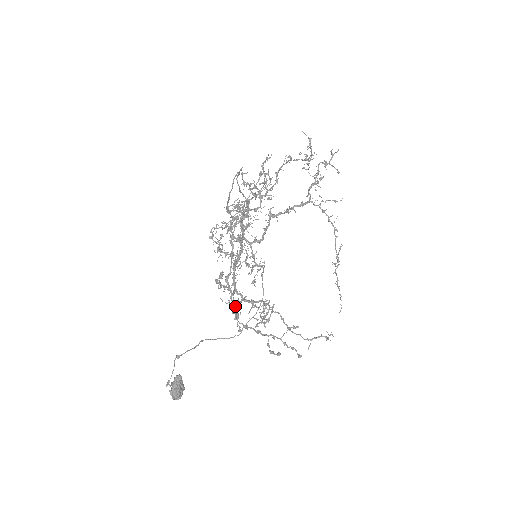
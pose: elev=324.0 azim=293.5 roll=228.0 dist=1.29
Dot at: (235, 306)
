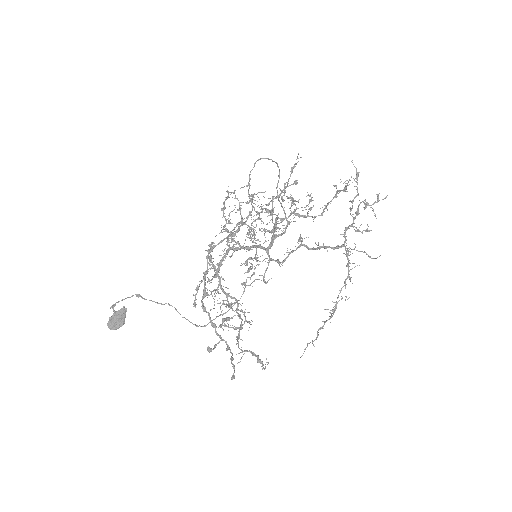
Dot at: (203, 277)
